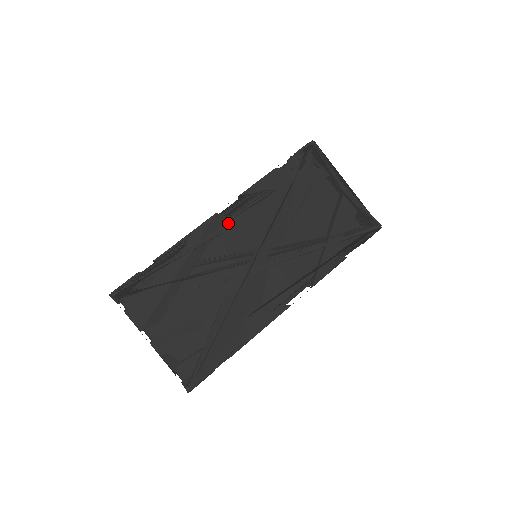
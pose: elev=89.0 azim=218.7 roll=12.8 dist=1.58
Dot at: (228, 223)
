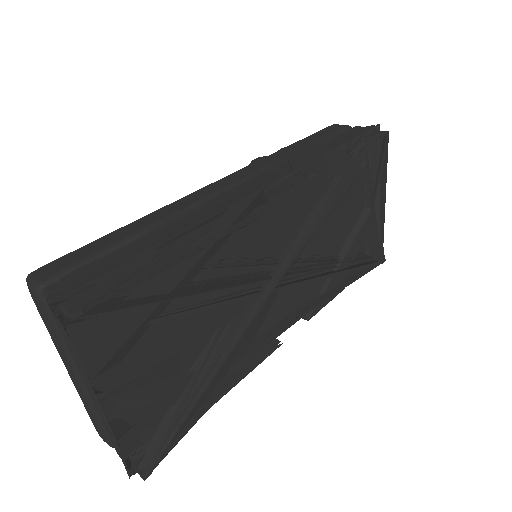
Dot at: (264, 207)
